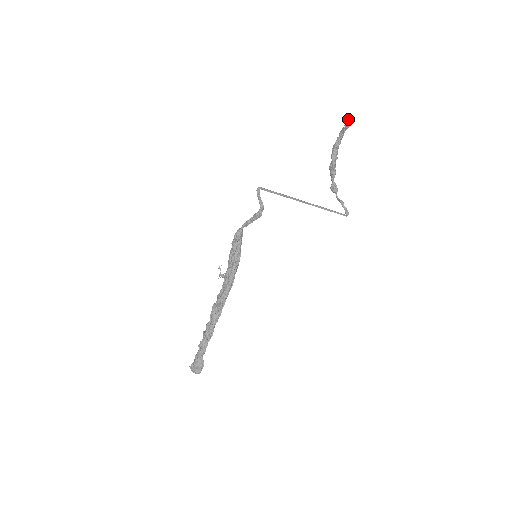
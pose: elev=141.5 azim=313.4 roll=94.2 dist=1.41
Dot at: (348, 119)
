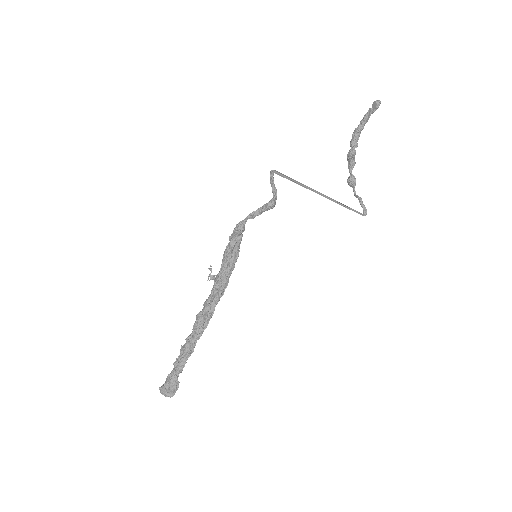
Dot at: occluded
